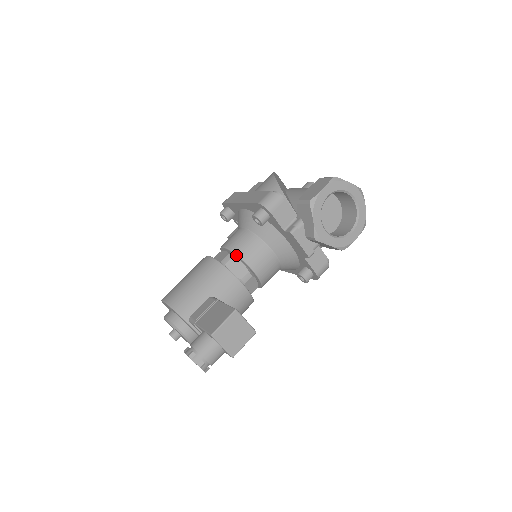
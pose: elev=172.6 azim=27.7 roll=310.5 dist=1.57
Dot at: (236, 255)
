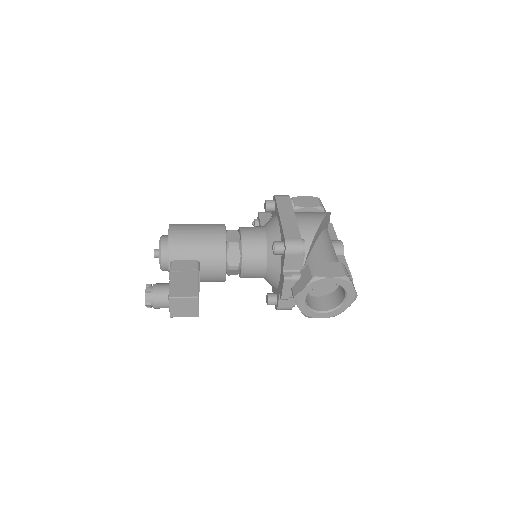
Dot at: (241, 249)
